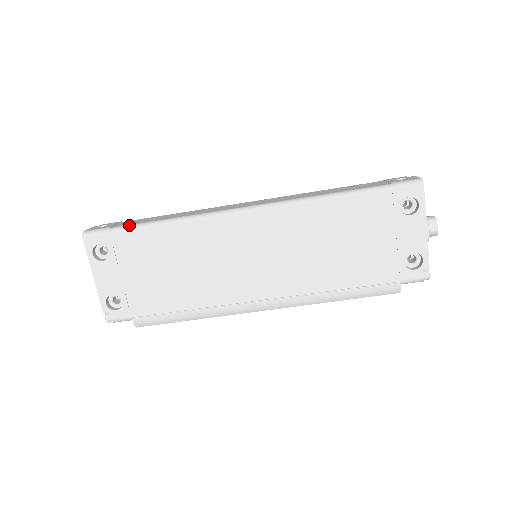
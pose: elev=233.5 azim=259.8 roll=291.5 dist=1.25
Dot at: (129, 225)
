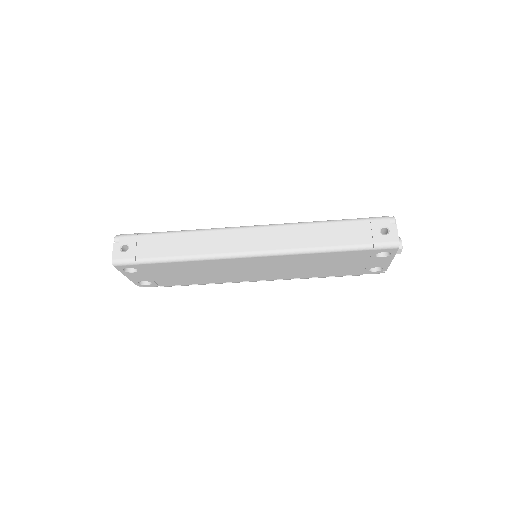
Dot at: (152, 259)
